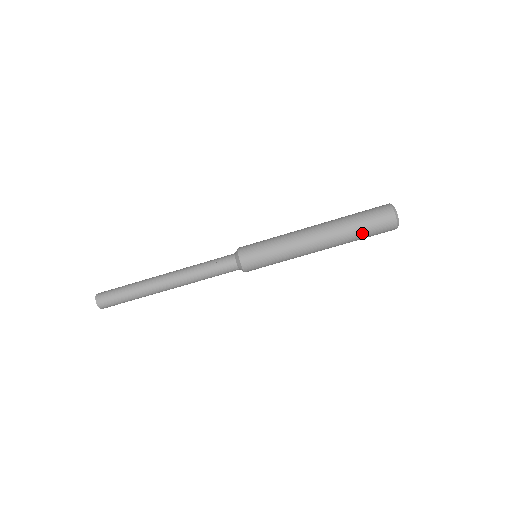
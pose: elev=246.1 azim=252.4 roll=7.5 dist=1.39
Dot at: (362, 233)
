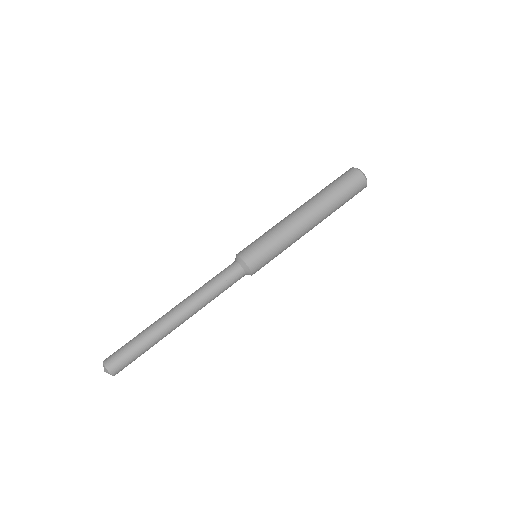
Dot at: (333, 187)
